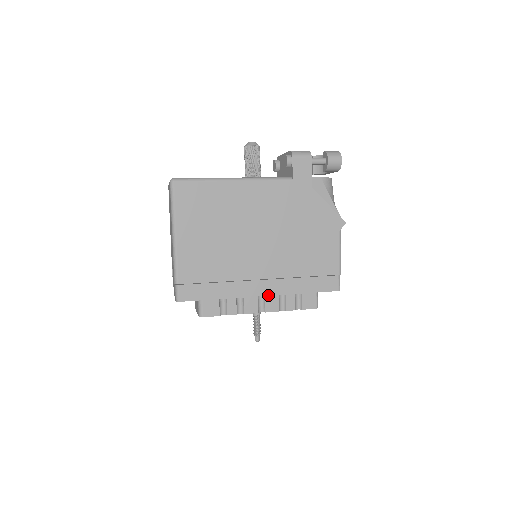
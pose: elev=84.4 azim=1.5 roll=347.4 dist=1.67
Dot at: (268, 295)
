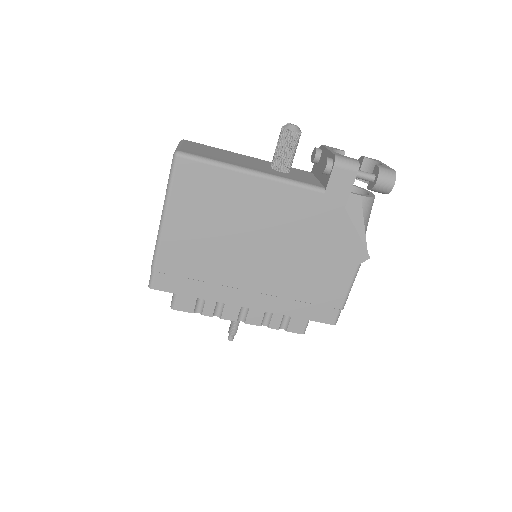
Dot at: (253, 308)
